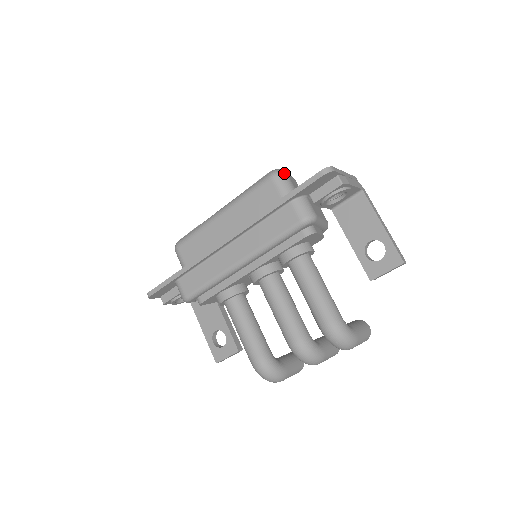
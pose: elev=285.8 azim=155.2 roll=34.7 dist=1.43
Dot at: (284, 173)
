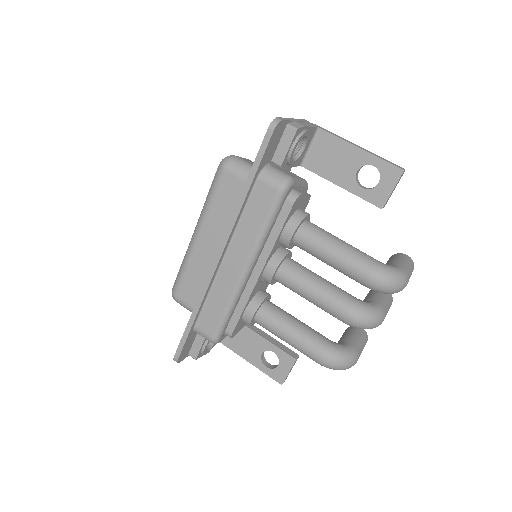
Dot at: (233, 157)
